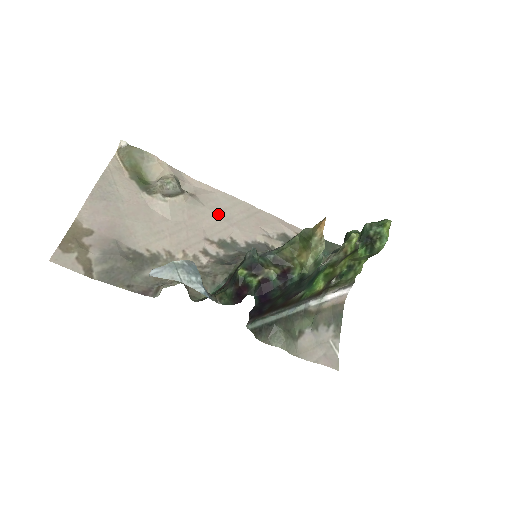
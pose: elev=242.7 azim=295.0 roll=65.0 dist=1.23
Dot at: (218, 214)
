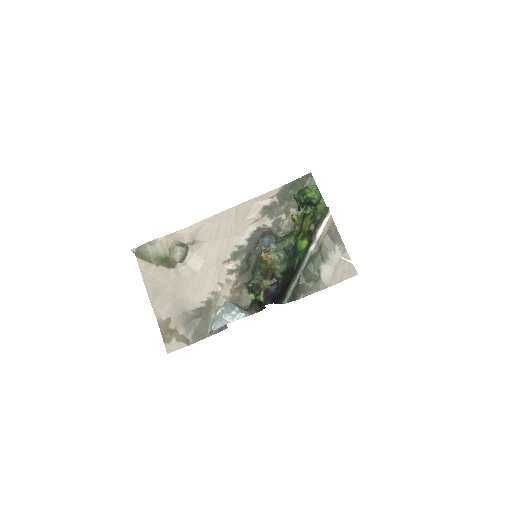
Dot at: (217, 238)
